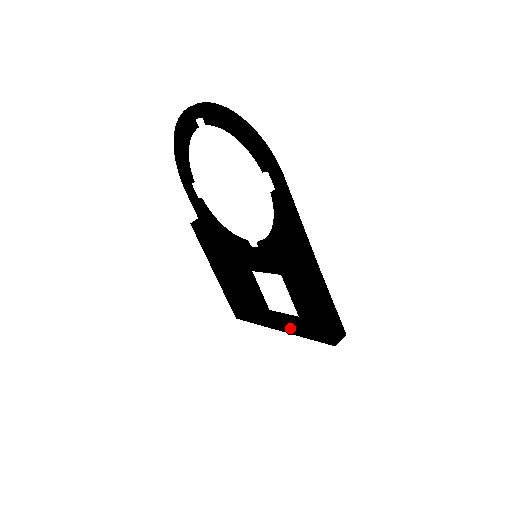
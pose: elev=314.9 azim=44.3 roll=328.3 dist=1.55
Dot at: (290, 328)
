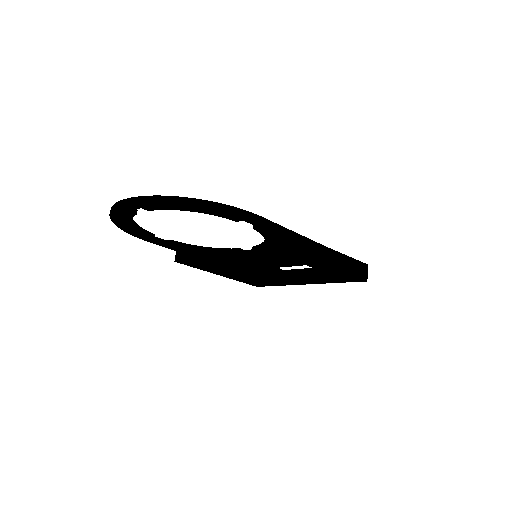
Dot at: (316, 281)
